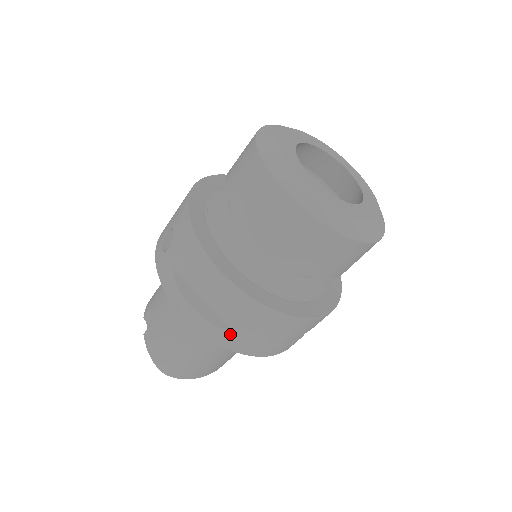
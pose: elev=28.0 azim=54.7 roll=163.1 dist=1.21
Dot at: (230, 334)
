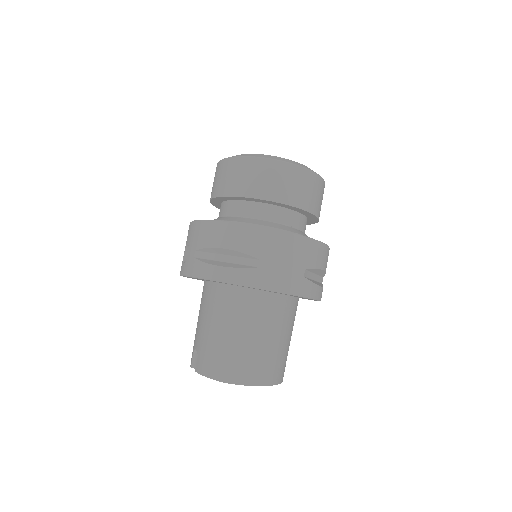
Dot at: (256, 270)
